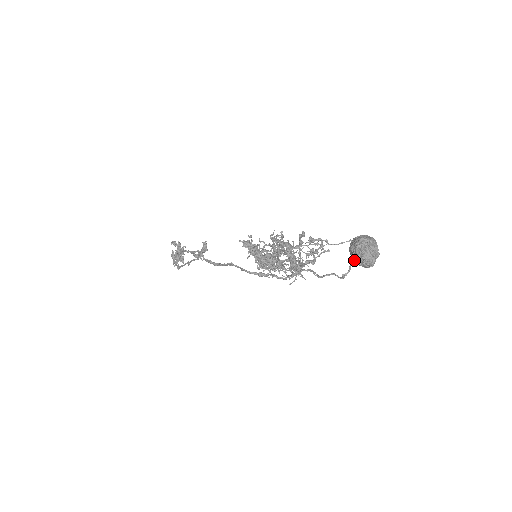
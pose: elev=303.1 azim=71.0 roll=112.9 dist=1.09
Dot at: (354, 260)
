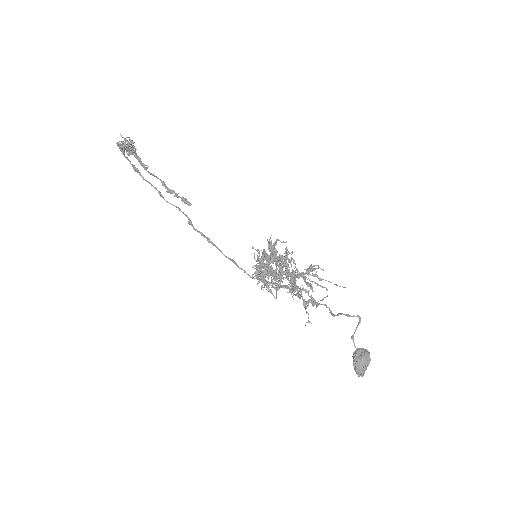
Dot at: (354, 369)
